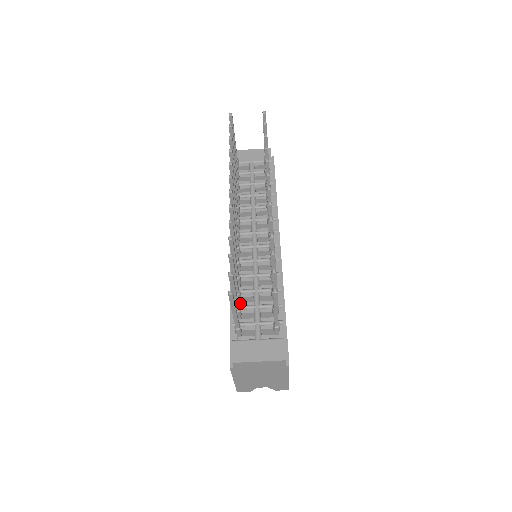
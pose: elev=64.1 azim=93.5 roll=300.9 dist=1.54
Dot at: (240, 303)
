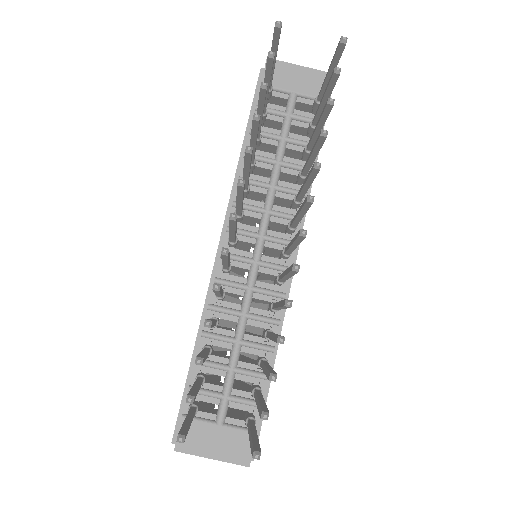
Dot at: occluded
